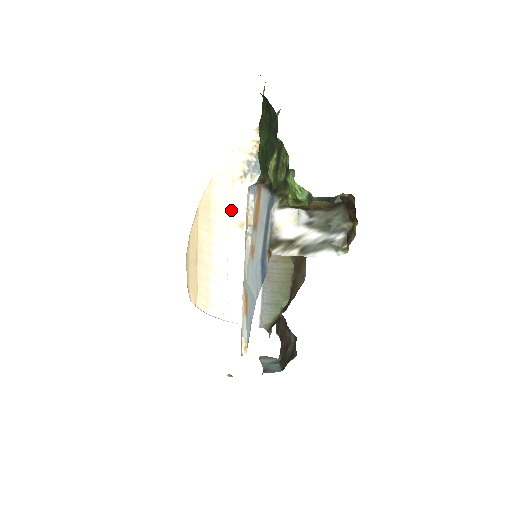
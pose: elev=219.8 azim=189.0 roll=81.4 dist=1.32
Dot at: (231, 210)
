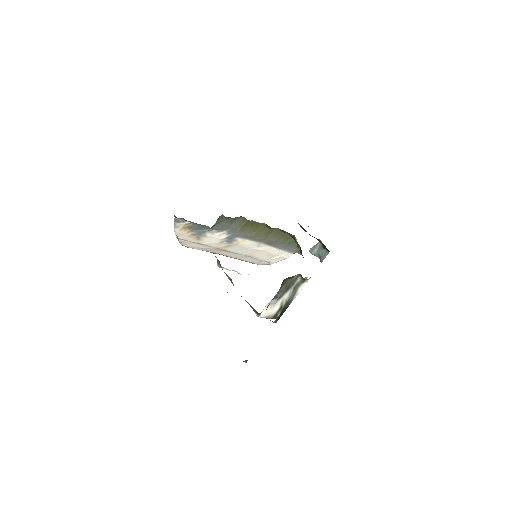
Dot at: (213, 248)
